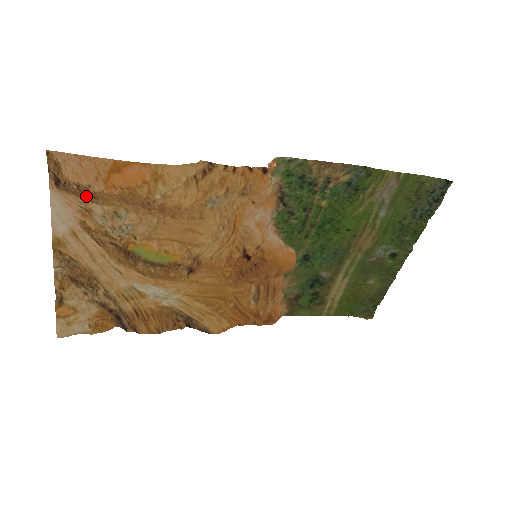
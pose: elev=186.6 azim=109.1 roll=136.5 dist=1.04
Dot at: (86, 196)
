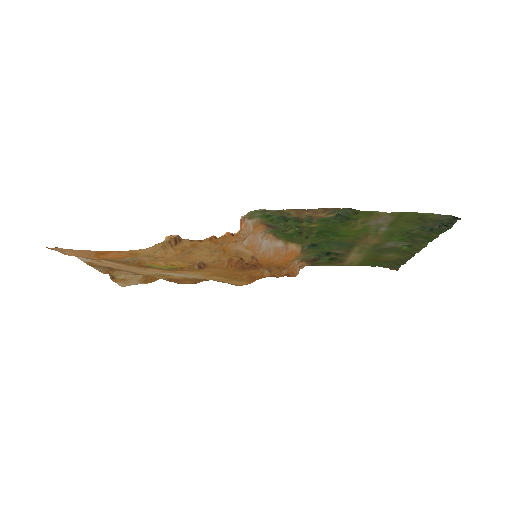
Dot at: occluded
